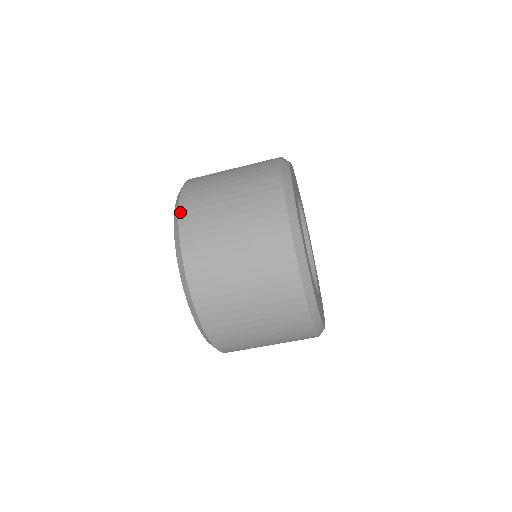
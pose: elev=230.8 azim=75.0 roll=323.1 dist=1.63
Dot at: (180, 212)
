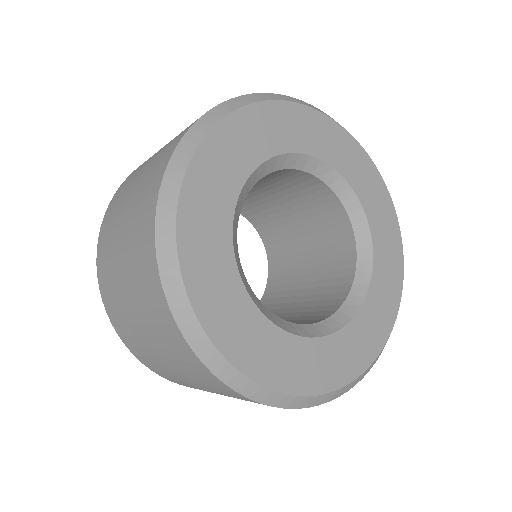
Dot at: (107, 313)
